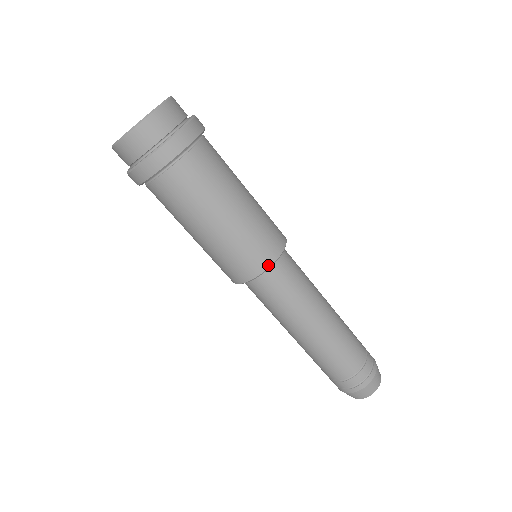
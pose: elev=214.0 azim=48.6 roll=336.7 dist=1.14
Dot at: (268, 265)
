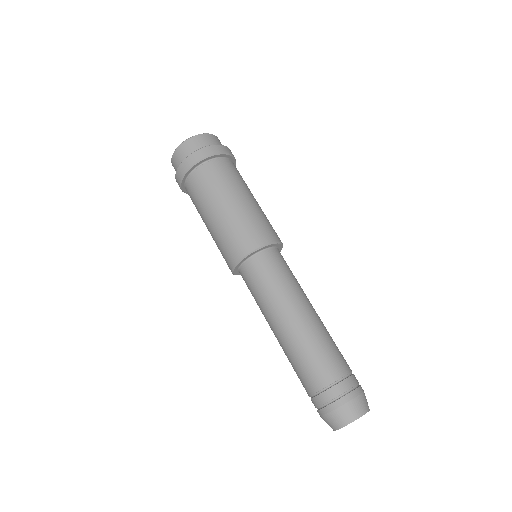
Dot at: (263, 243)
